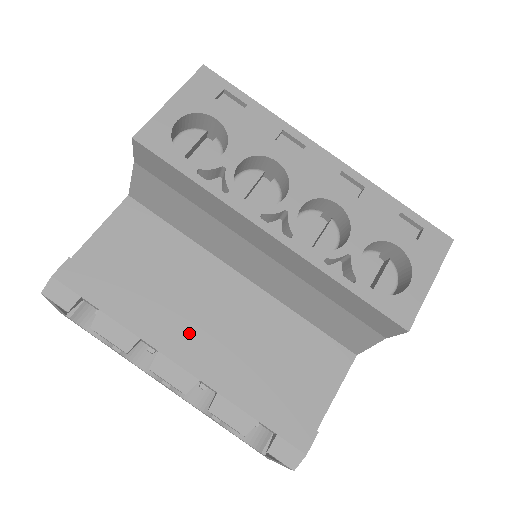
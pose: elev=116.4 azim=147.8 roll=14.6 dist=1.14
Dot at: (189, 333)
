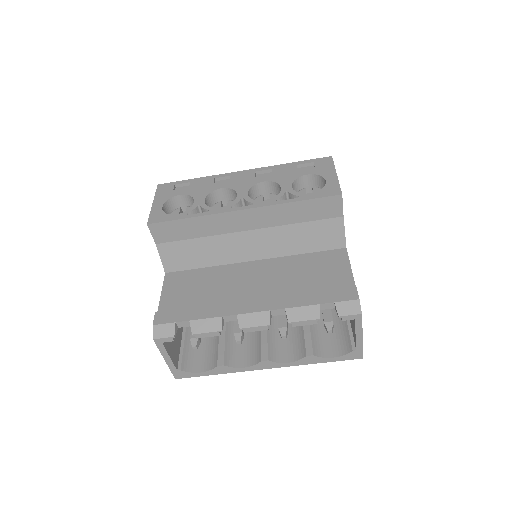
Dot at: occluded
